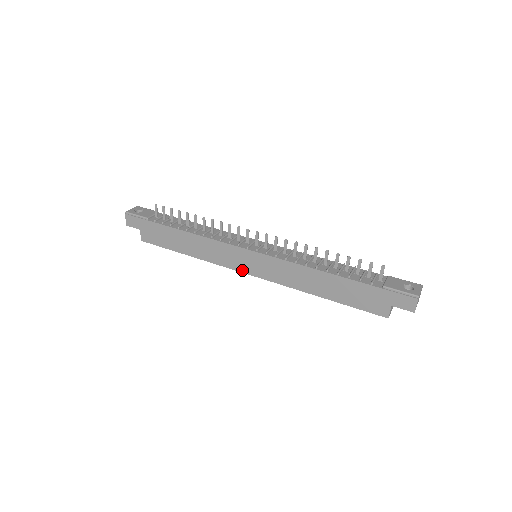
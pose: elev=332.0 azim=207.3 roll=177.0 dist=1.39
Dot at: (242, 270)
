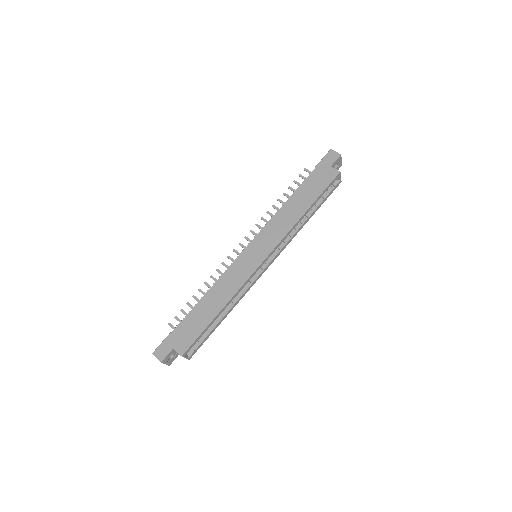
Dot at: (257, 265)
